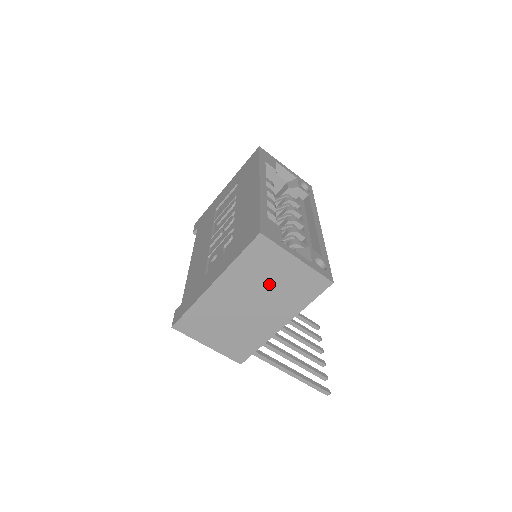
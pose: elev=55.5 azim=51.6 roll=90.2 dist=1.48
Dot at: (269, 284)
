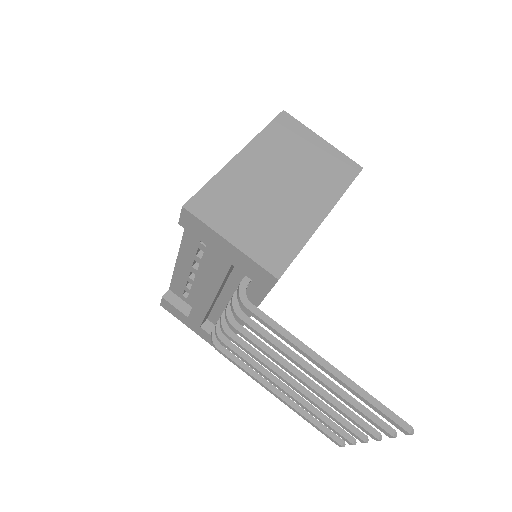
Dot at: (299, 162)
